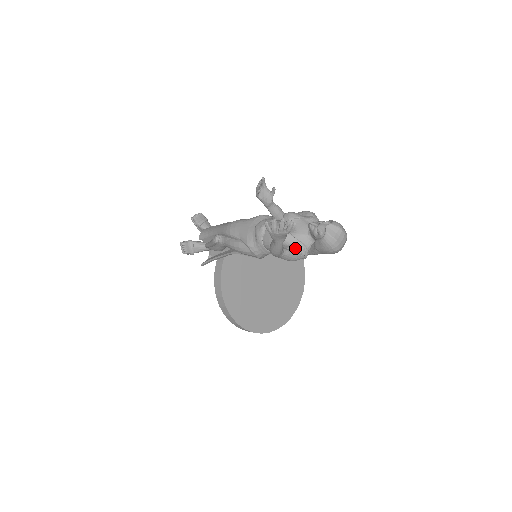
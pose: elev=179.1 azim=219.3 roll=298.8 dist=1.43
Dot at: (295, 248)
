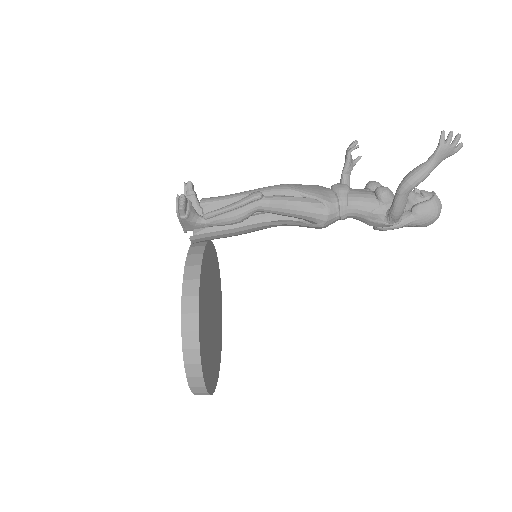
Dot at: occluded
